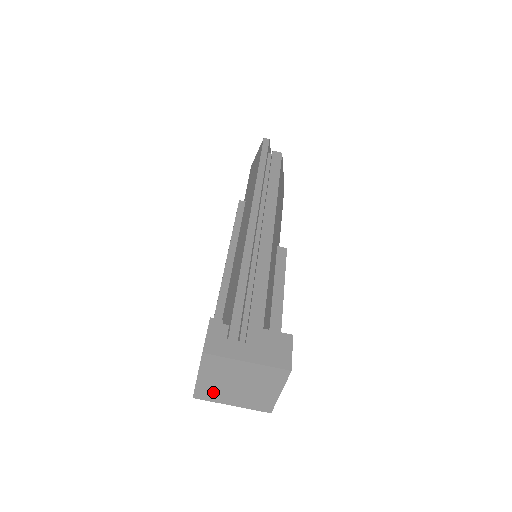
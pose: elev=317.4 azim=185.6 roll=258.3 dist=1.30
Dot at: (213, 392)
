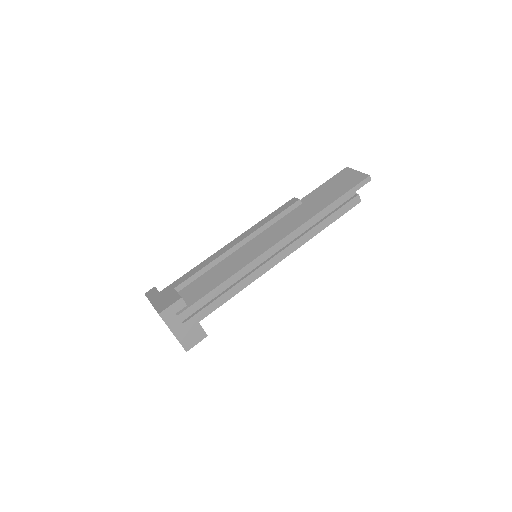
Dot at: occluded
